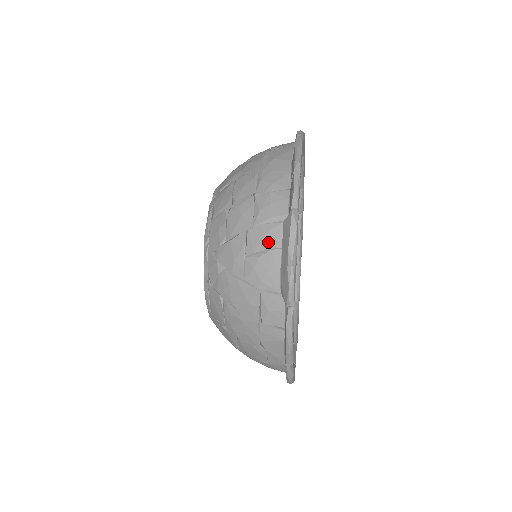
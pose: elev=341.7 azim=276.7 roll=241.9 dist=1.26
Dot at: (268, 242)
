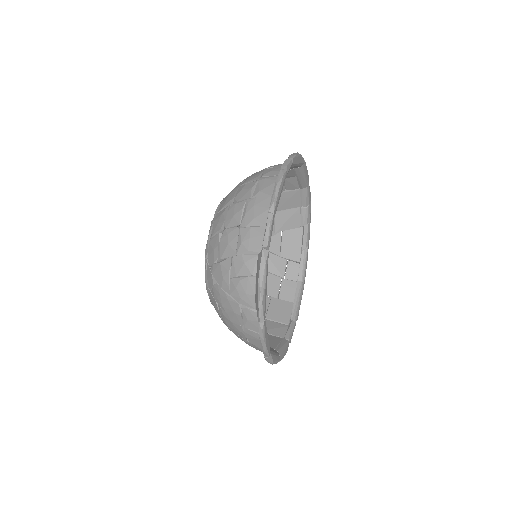
Dot at: (246, 270)
